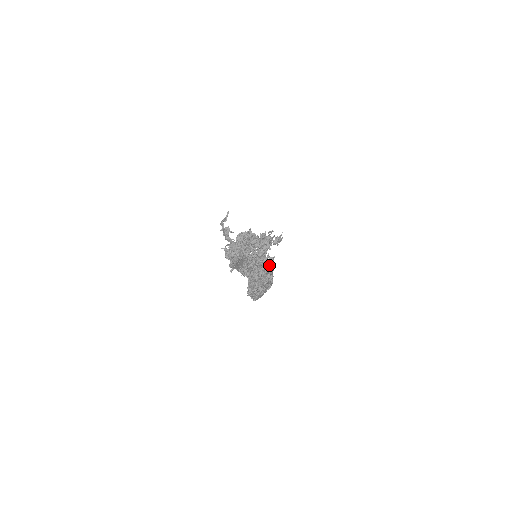
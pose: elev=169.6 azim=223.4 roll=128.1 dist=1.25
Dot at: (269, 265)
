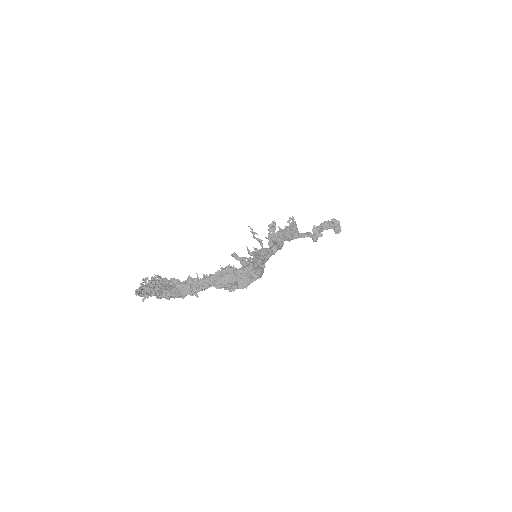
Dot at: (236, 259)
